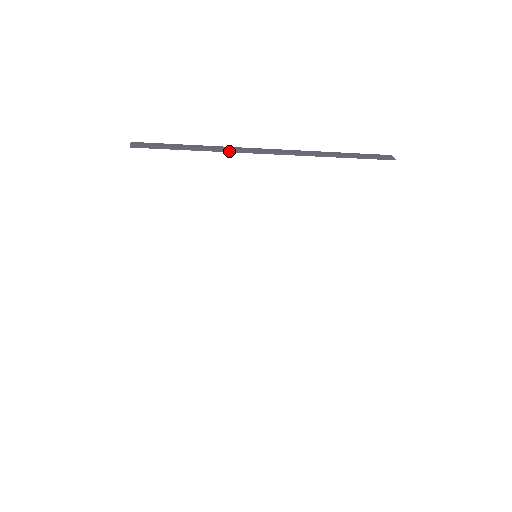
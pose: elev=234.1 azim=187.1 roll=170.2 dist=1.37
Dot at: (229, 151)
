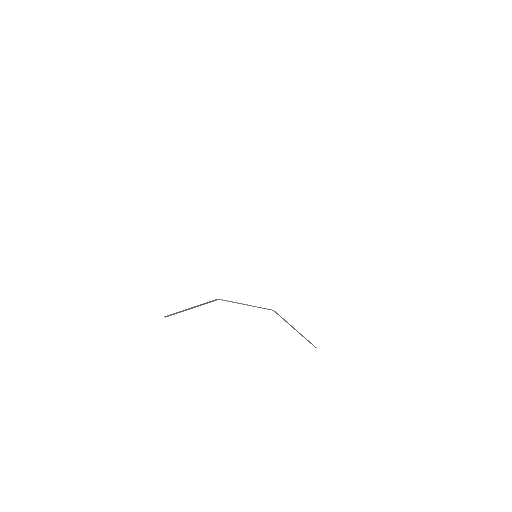
Dot at: occluded
